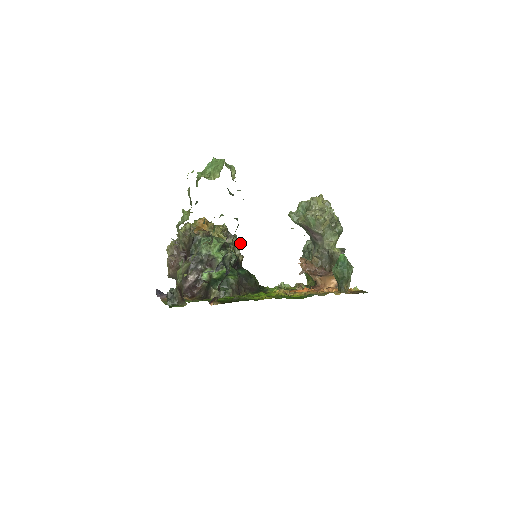
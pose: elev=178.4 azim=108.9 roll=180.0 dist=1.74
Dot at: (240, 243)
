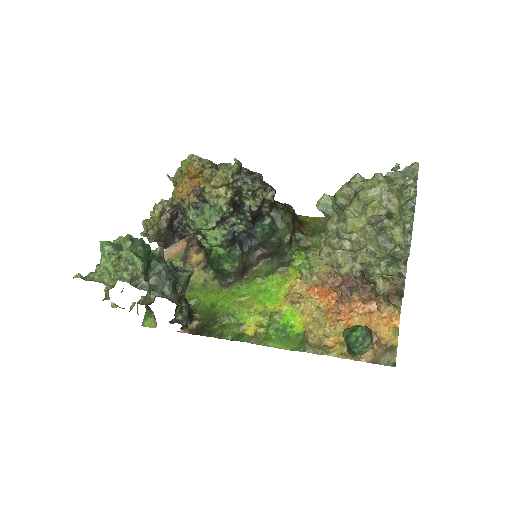
Dot at: (262, 186)
